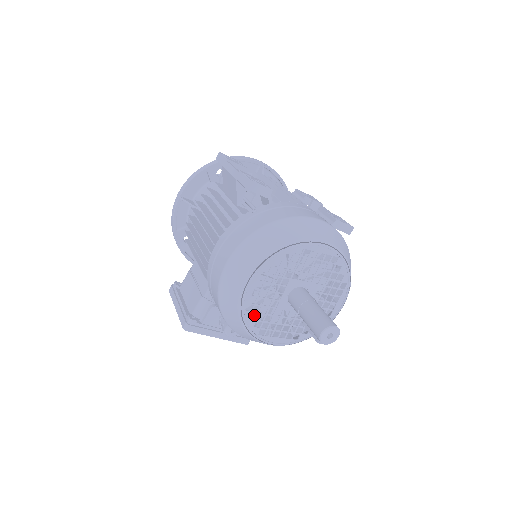
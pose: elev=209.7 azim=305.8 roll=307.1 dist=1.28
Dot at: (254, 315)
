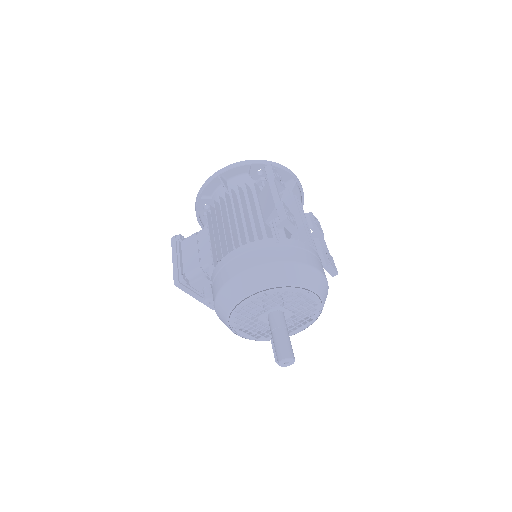
Dot at: (238, 312)
